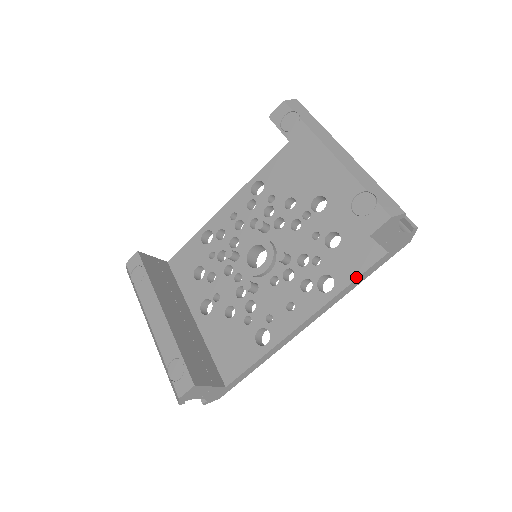
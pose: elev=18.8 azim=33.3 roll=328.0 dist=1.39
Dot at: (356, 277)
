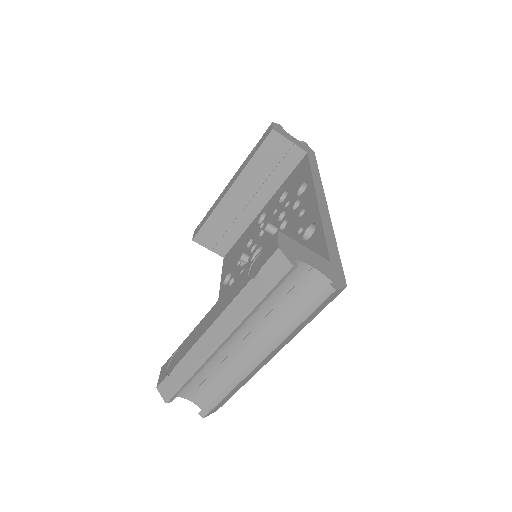
Dot at: (309, 167)
